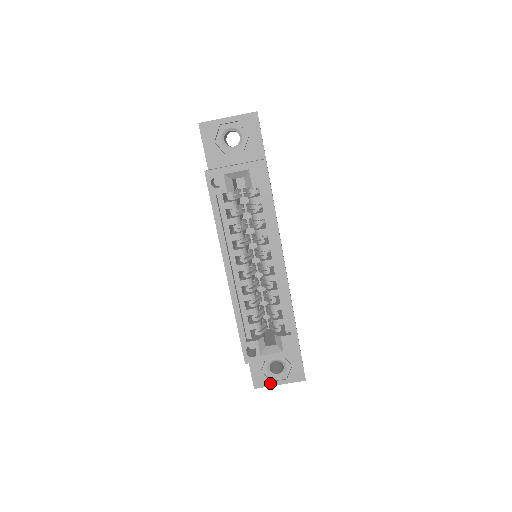
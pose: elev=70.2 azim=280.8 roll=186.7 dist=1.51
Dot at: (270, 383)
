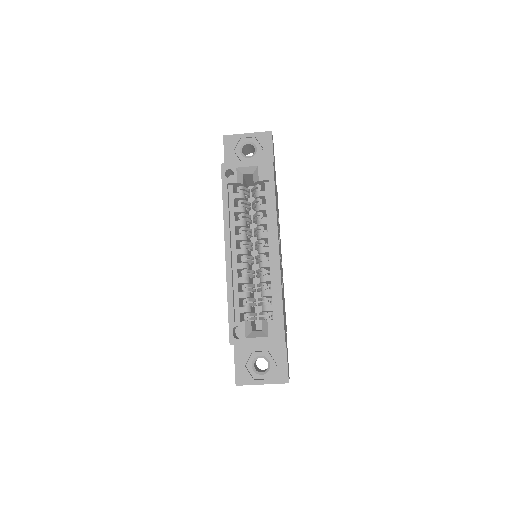
Dot at: (252, 381)
